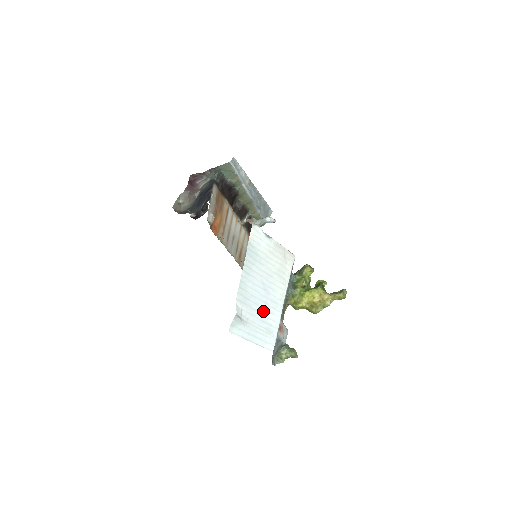
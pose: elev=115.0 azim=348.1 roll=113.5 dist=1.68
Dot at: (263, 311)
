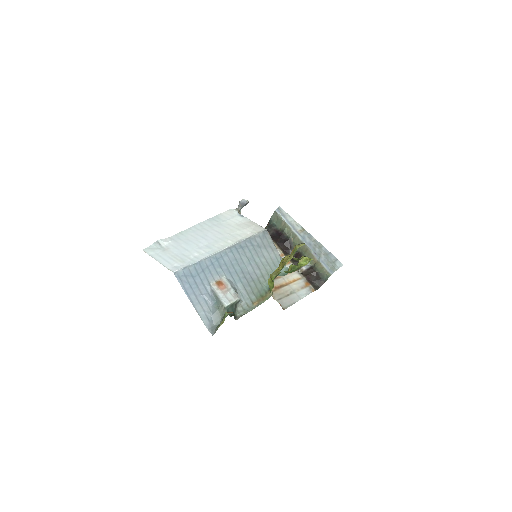
Dot at: (190, 250)
